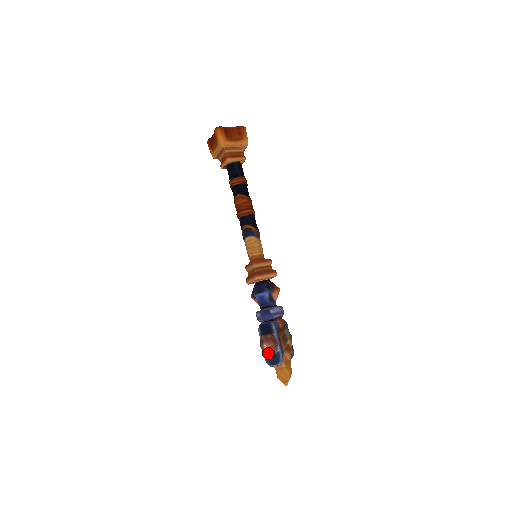
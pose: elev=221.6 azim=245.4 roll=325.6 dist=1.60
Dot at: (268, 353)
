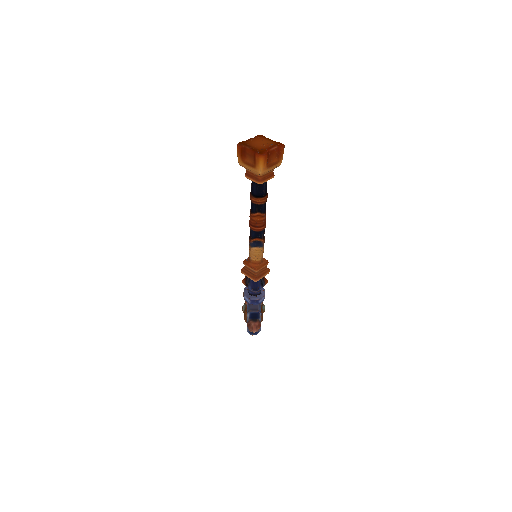
Dot at: occluded
